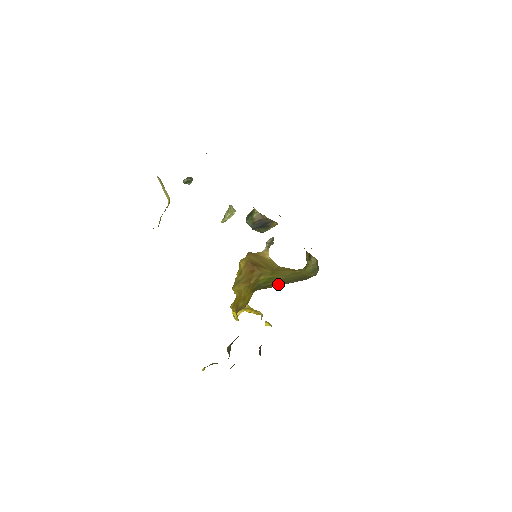
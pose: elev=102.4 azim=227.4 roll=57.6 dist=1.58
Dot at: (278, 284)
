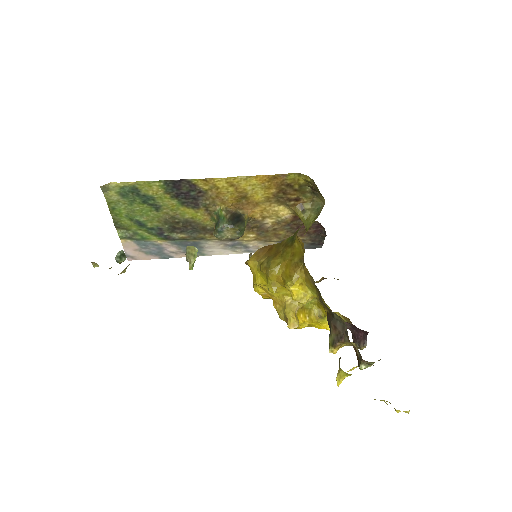
Dot at: occluded
